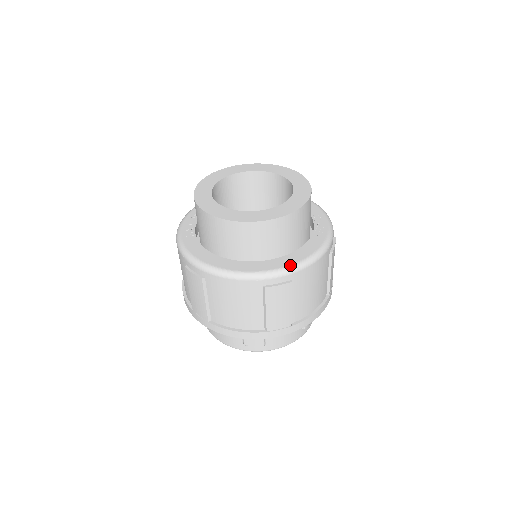
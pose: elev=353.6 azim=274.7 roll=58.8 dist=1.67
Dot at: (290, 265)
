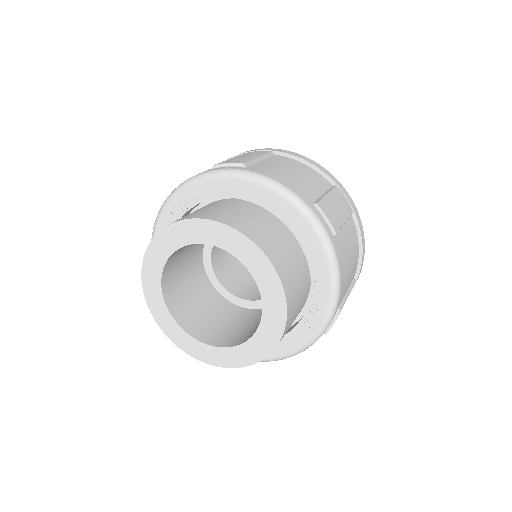
Dot at: occluded
